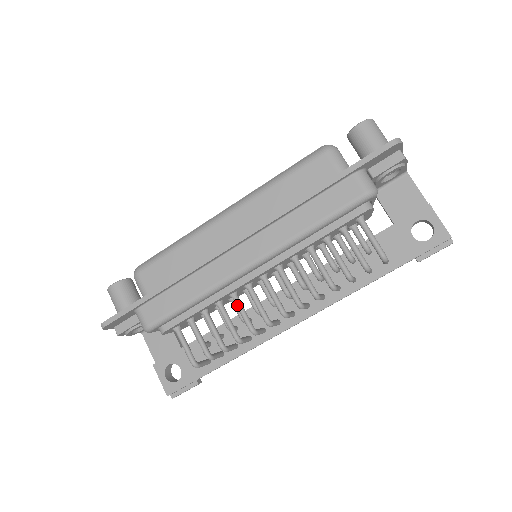
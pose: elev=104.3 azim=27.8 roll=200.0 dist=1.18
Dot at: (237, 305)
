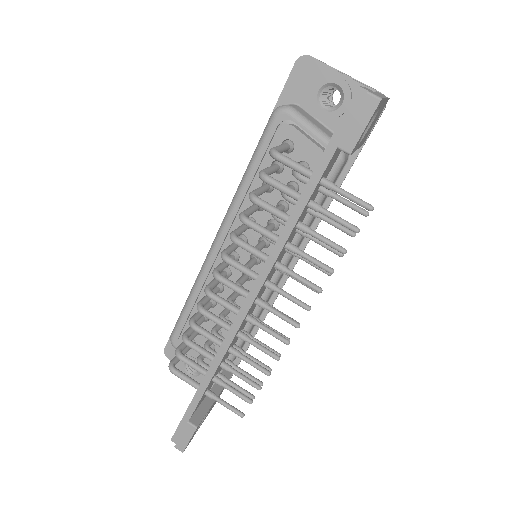
Dot at: occluded
